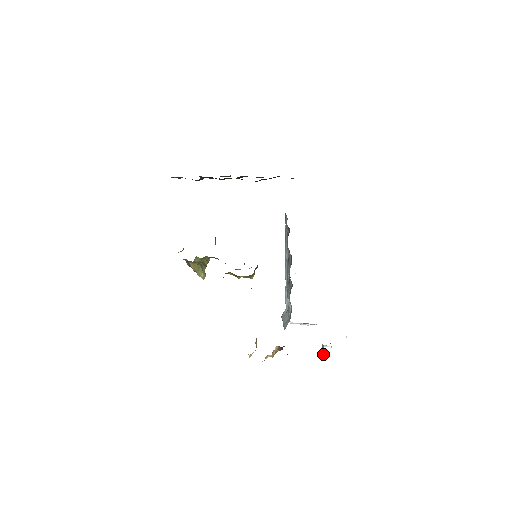
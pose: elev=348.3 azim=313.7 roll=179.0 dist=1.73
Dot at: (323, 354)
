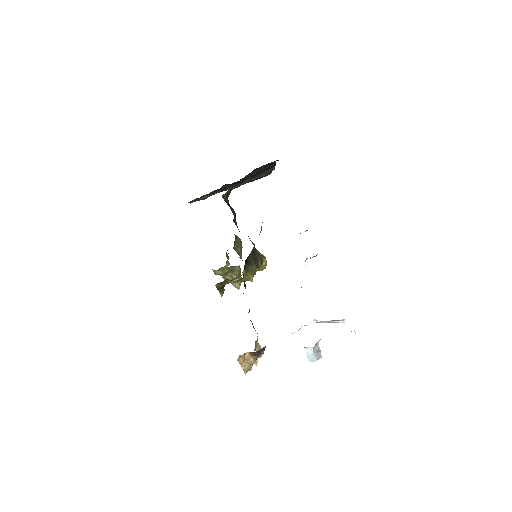
Dot at: (307, 357)
